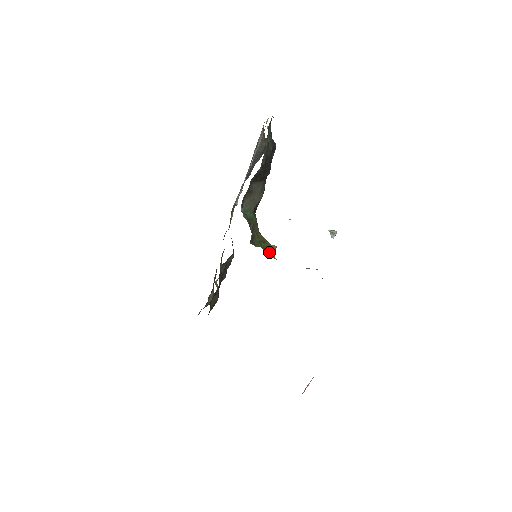
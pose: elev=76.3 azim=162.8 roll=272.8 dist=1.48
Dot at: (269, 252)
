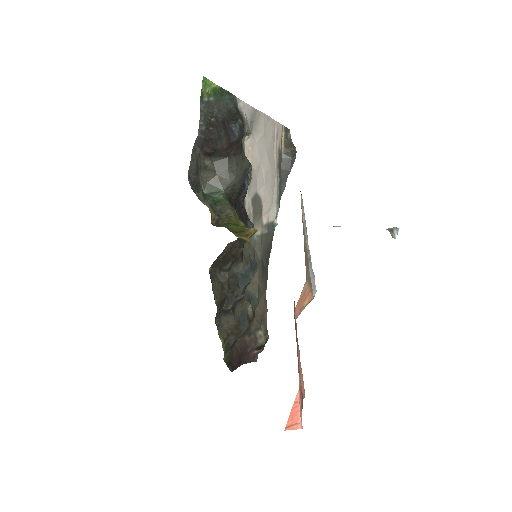
Dot at: (237, 233)
